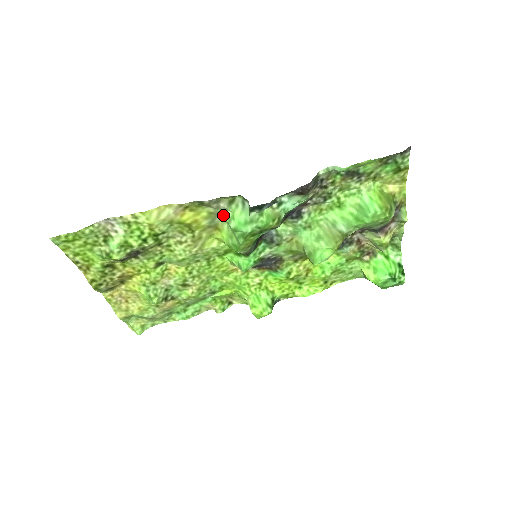
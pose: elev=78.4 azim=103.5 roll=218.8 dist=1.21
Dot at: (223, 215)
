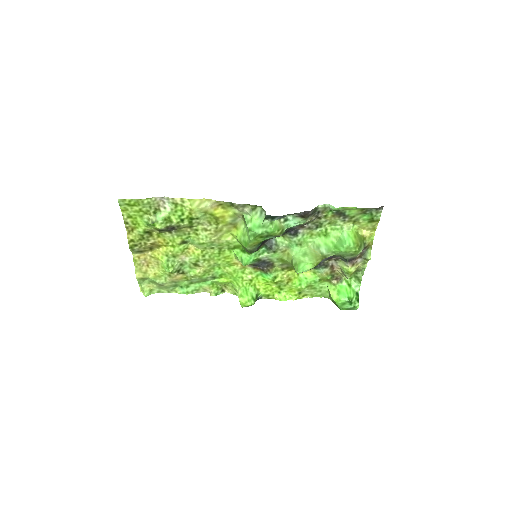
Dot at: (244, 217)
